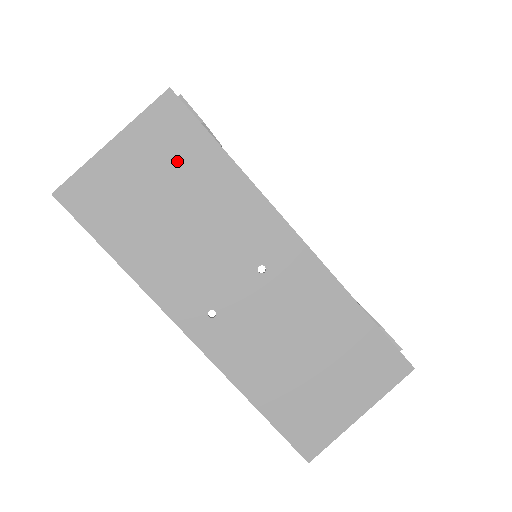
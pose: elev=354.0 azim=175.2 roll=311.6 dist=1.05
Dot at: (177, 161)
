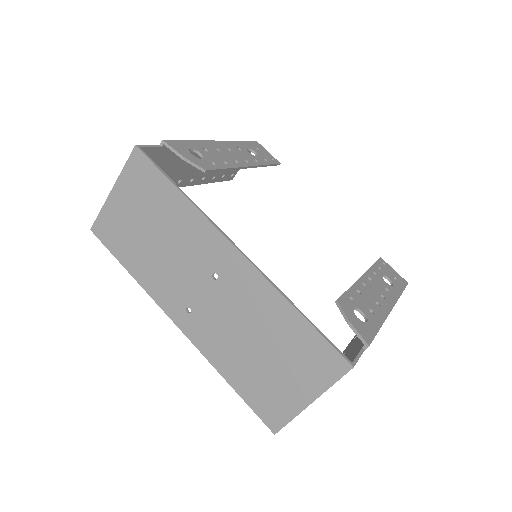
Dot at: (149, 198)
